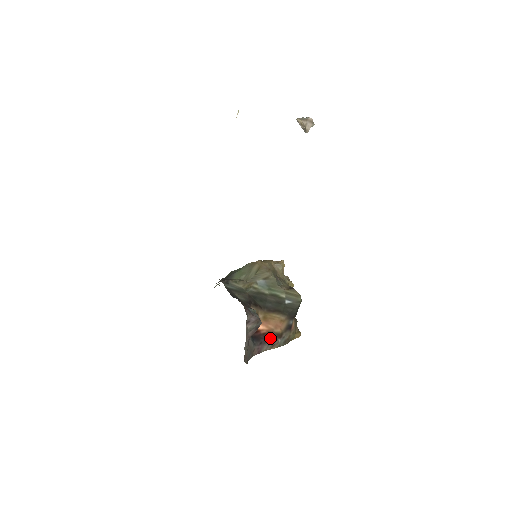
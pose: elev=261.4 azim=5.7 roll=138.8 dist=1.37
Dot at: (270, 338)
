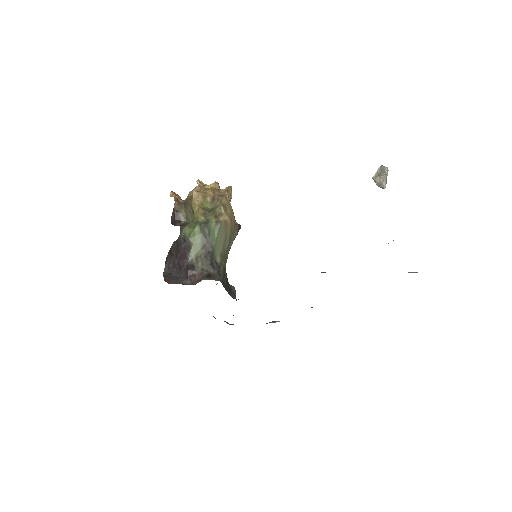
Dot at: occluded
